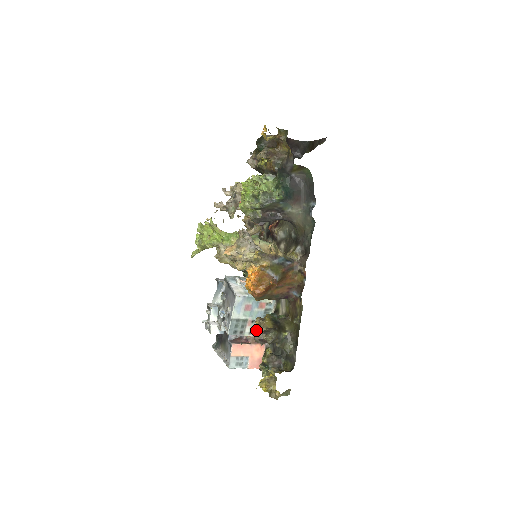
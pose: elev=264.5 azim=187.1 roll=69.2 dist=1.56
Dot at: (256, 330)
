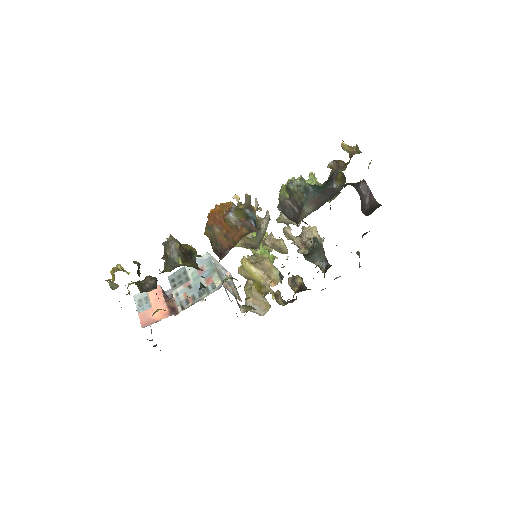
Dot at: occluded
